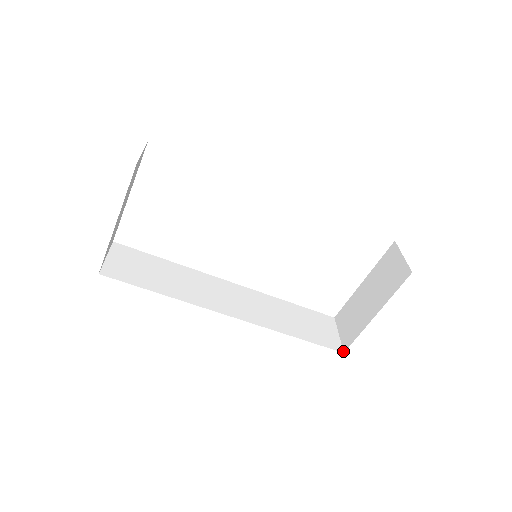
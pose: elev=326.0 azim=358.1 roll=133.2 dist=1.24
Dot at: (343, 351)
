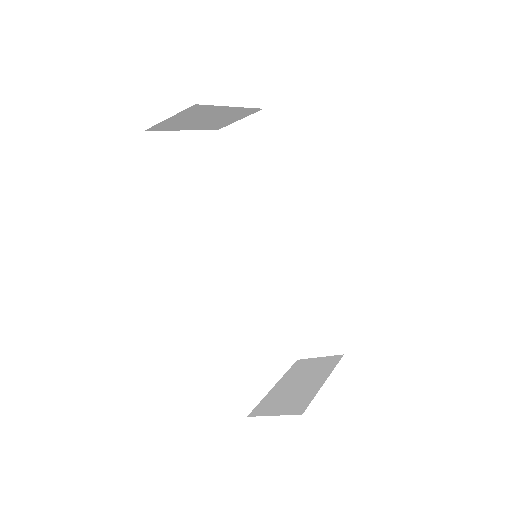
Dot at: (300, 414)
